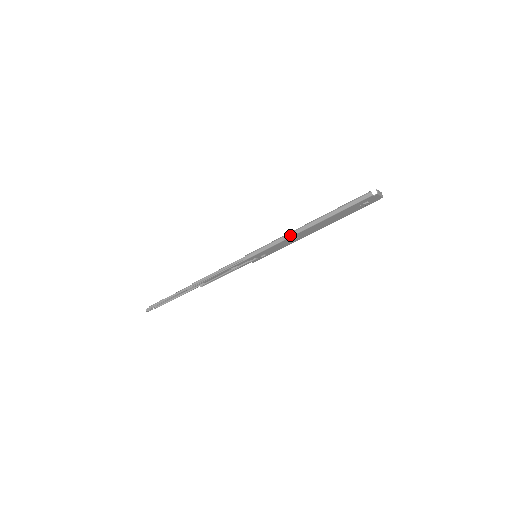
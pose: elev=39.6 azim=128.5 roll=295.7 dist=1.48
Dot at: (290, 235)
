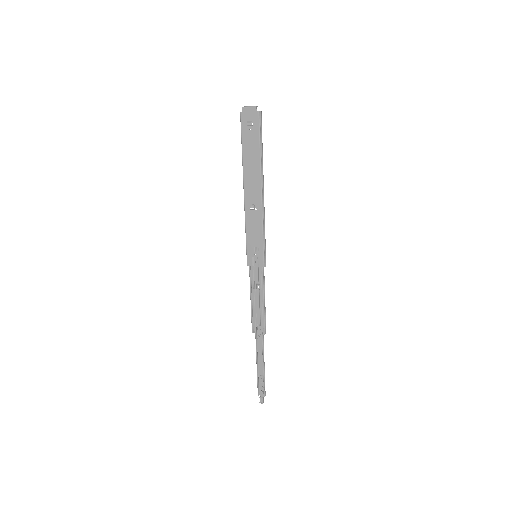
Dot at: (244, 207)
